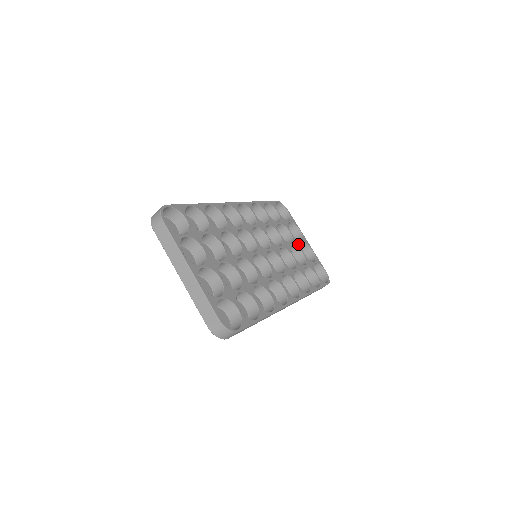
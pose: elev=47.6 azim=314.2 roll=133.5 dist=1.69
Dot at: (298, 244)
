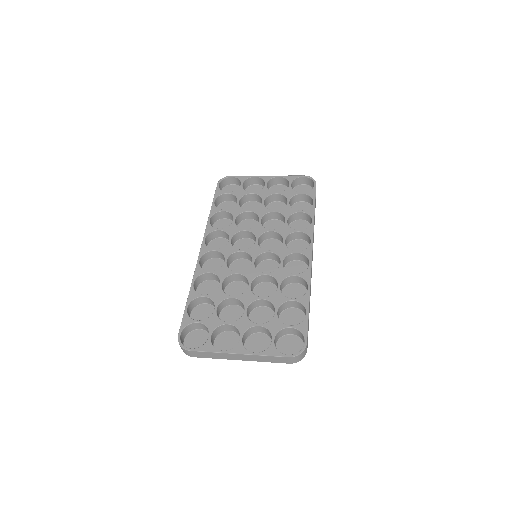
Dot at: (266, 193)
